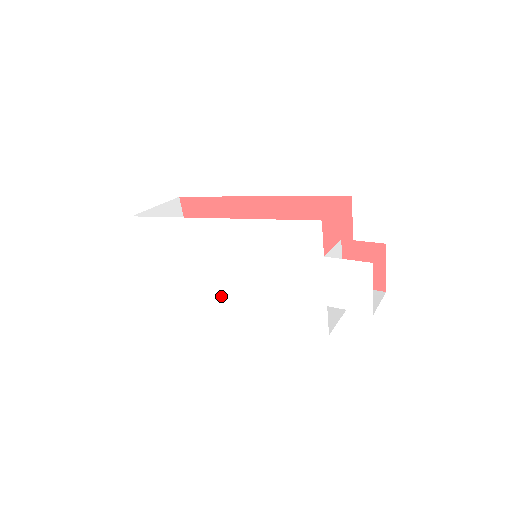
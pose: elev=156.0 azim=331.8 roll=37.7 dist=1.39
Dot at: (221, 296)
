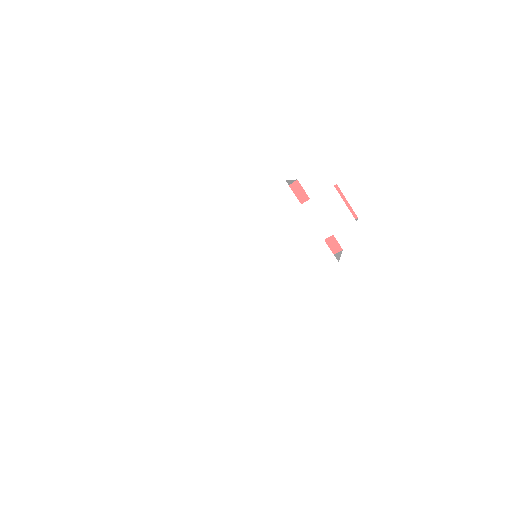
Dot at: (246, 293)
